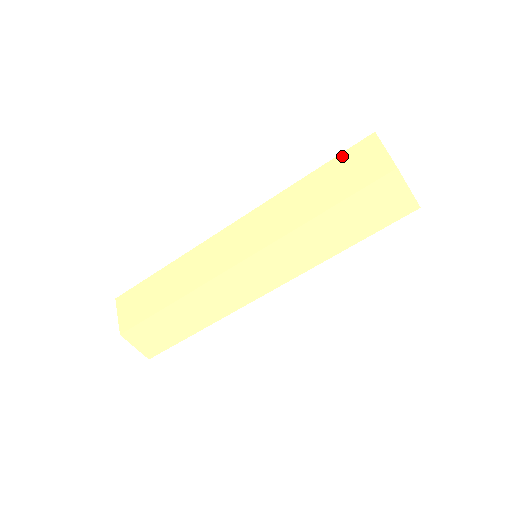
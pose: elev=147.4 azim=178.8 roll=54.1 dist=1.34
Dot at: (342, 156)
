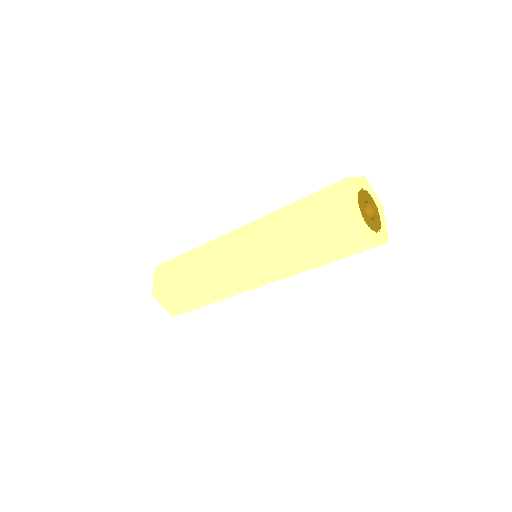
Dot at: (321, 192)
